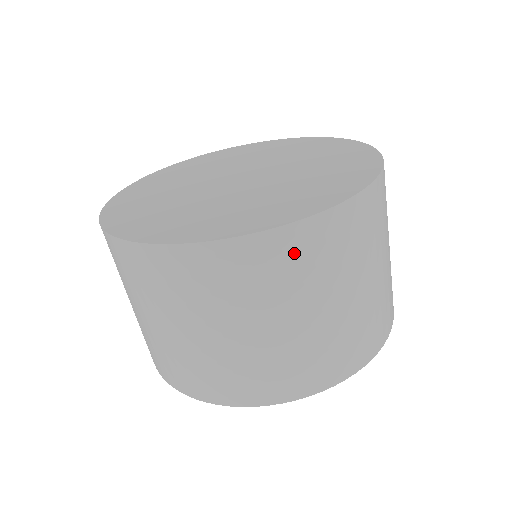
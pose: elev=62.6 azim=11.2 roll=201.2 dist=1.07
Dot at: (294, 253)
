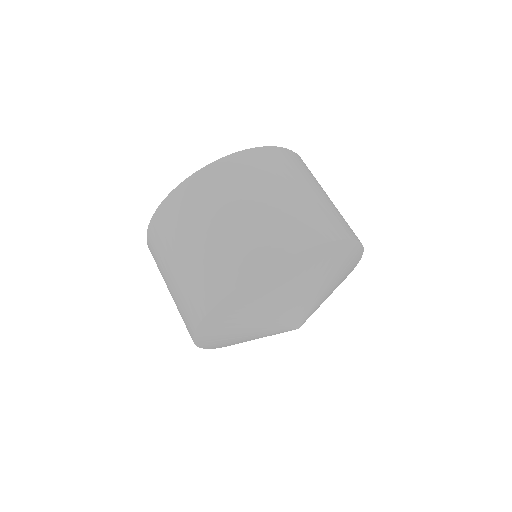
Dot at: (185, 200)
